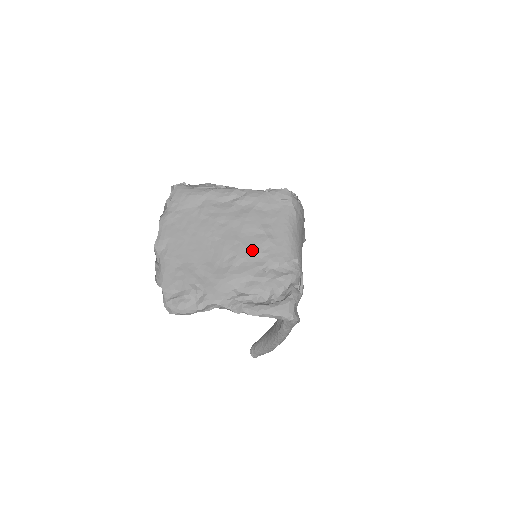
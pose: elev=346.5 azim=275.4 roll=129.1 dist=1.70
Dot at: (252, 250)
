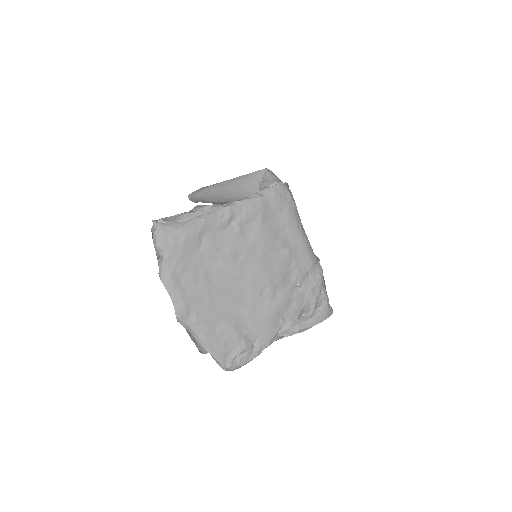
Dot at: (281, 273)
